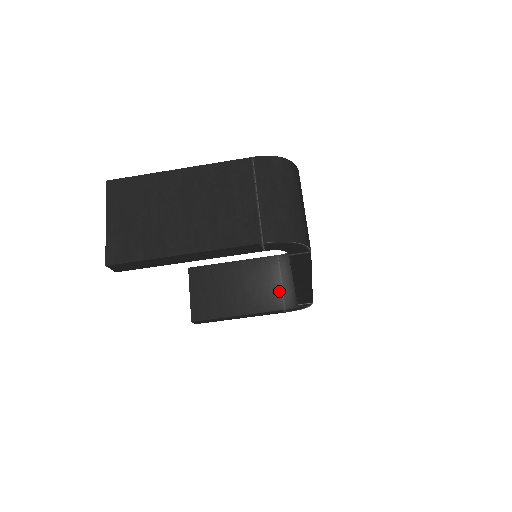
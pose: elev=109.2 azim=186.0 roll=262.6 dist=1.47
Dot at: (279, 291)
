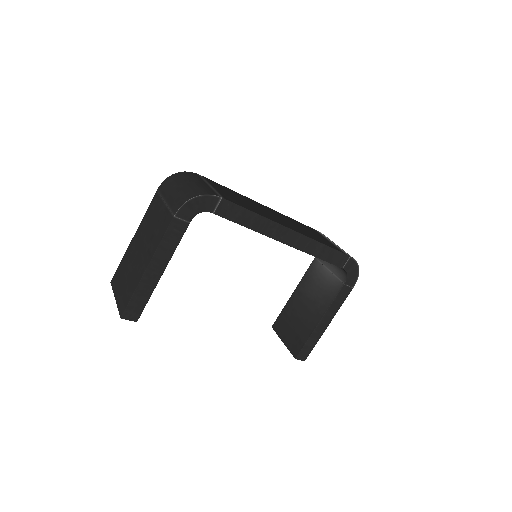
Dot at: (332, 277)
